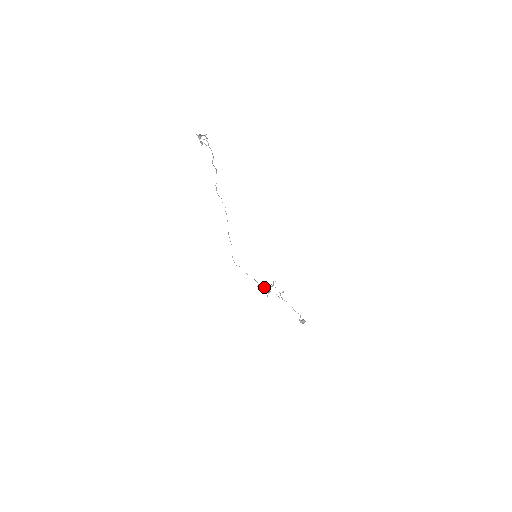
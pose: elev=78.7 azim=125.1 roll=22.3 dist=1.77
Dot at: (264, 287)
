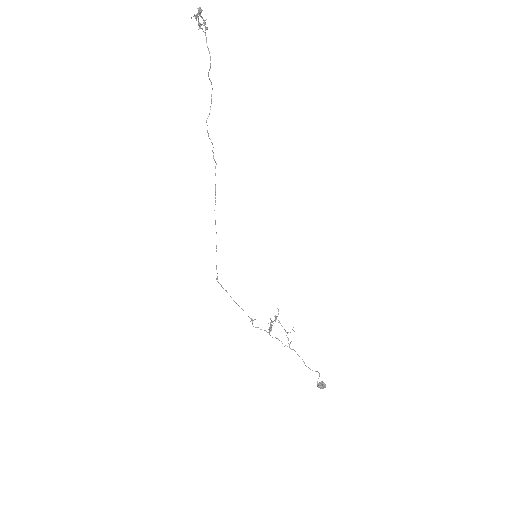
Dot at: occluded
